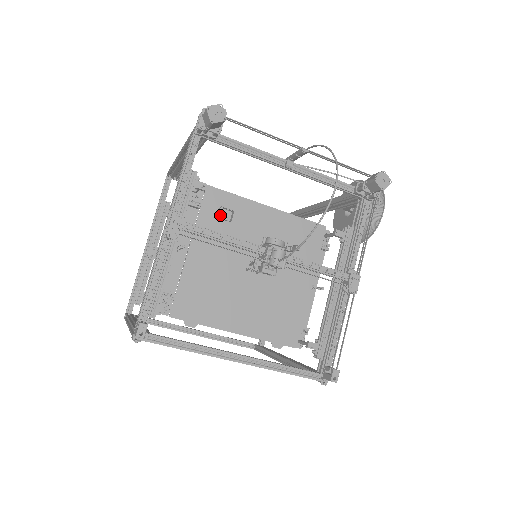
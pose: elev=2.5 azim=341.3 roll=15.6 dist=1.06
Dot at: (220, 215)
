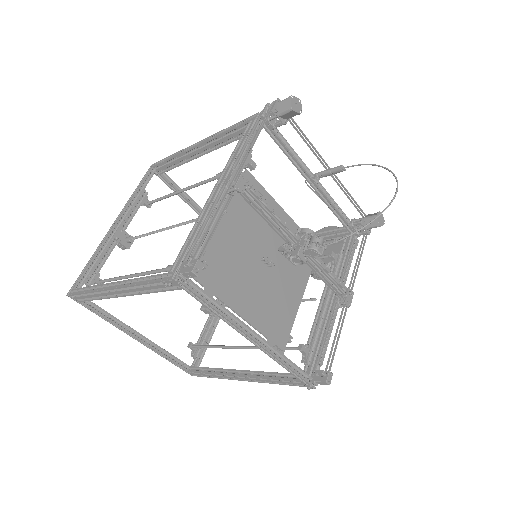
Dot at: occluded
